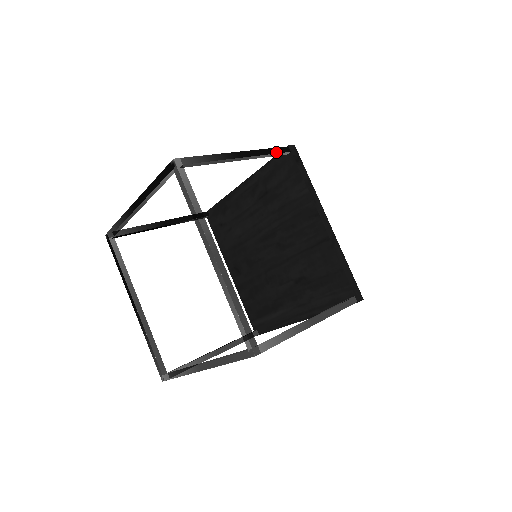
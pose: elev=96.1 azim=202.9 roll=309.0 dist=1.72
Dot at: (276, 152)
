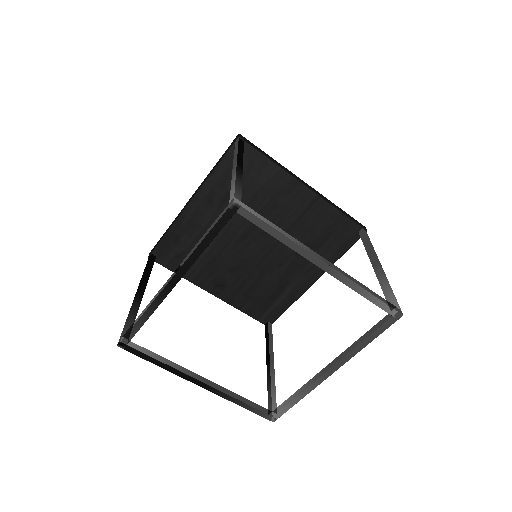
Dot at: (242, 147)
